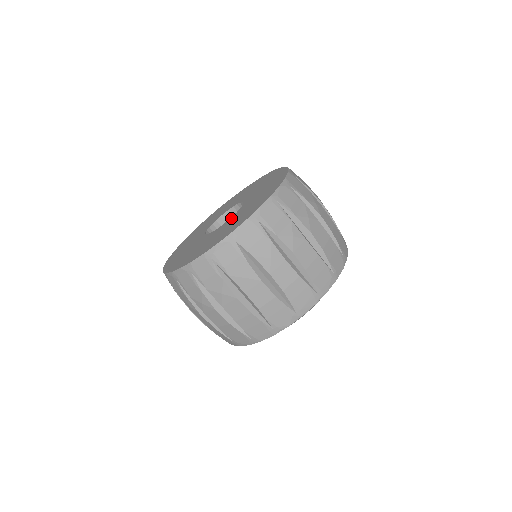
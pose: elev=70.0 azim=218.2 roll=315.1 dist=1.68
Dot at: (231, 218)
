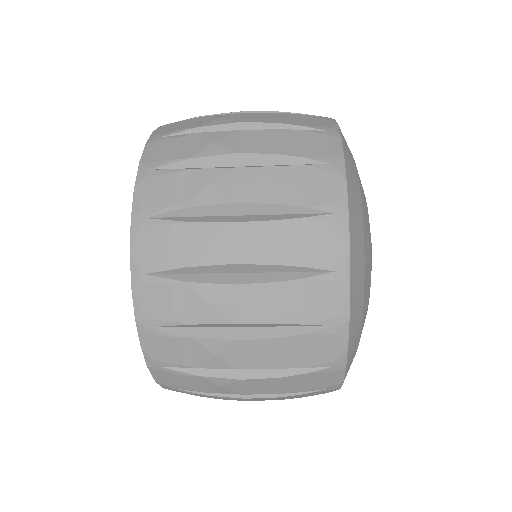
Dot at: occluded
